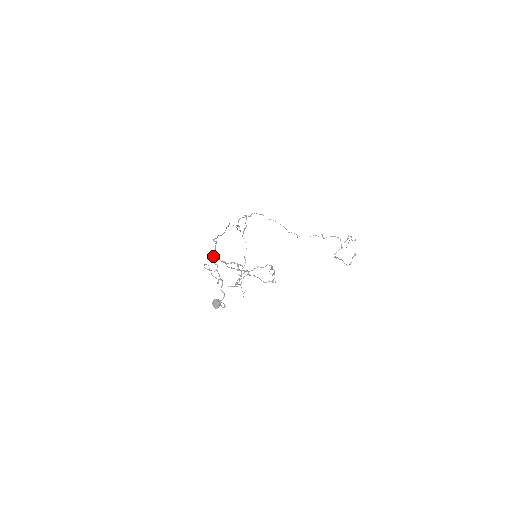
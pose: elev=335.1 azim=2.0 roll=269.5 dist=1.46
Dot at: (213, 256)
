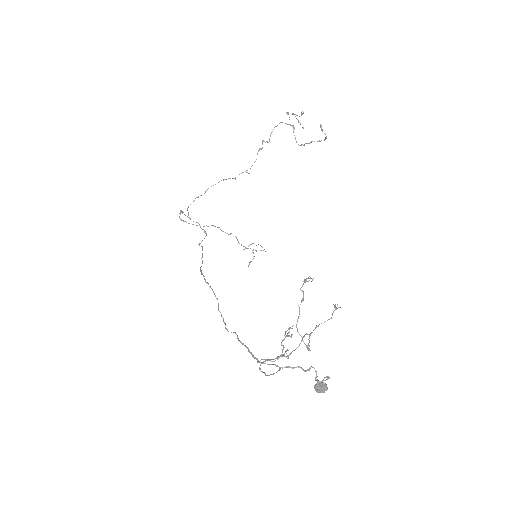
Dot at: occluded
